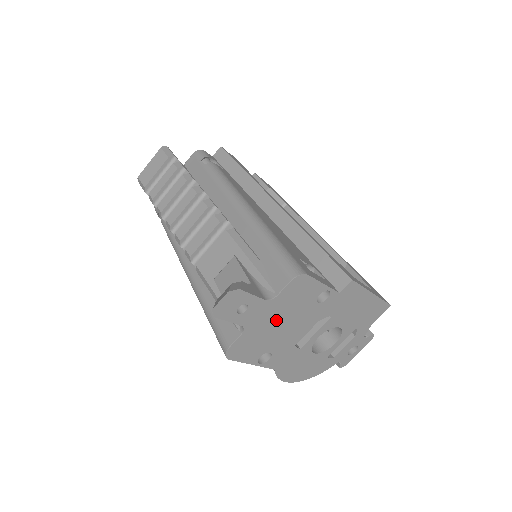
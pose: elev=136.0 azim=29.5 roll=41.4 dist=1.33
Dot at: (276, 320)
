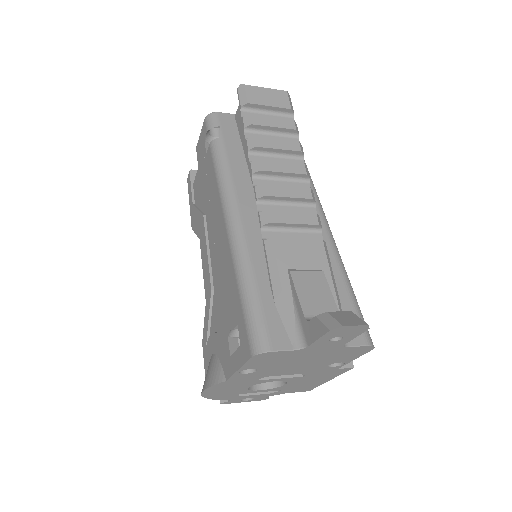
Dot at: (310, 357)
